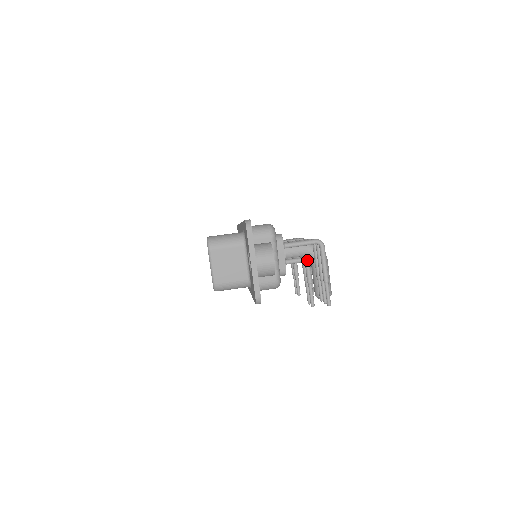
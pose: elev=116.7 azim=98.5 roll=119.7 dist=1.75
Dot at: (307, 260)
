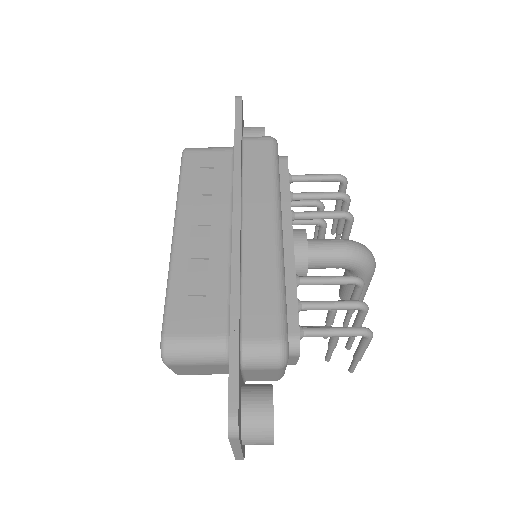
Dot at: occluded
